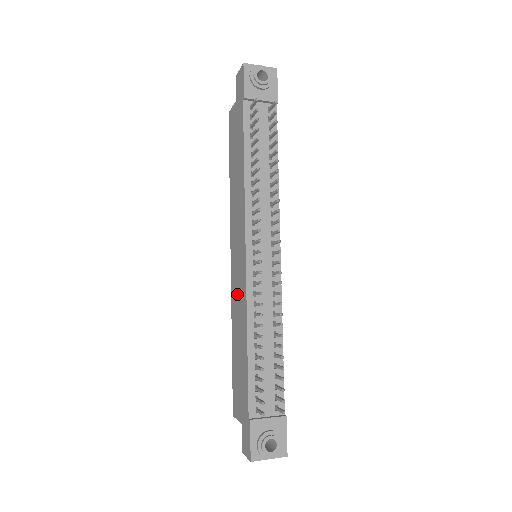
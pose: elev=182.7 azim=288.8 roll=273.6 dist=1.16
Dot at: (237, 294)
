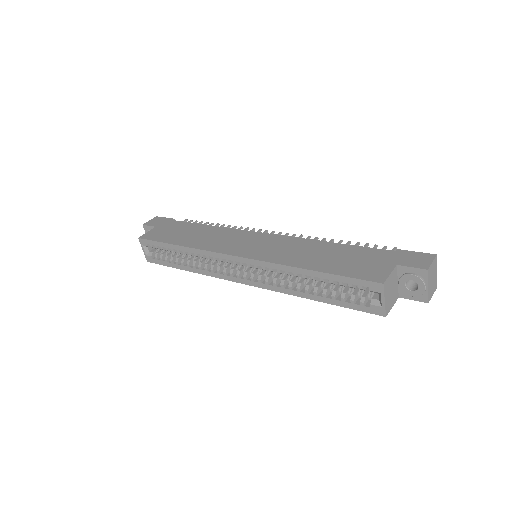
Dot at: (277, 250)
